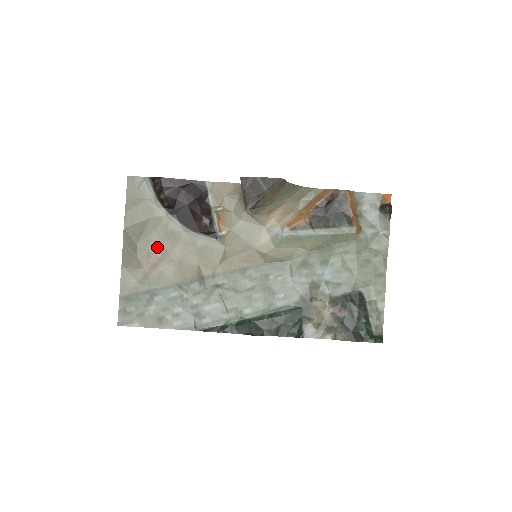
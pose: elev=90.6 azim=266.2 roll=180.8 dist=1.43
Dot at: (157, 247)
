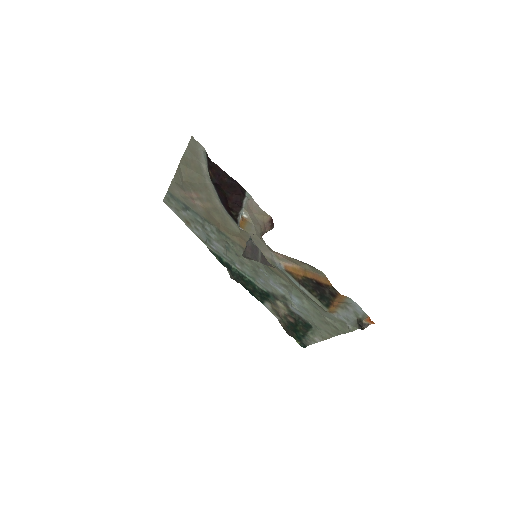
Dot at: (197, 192)
